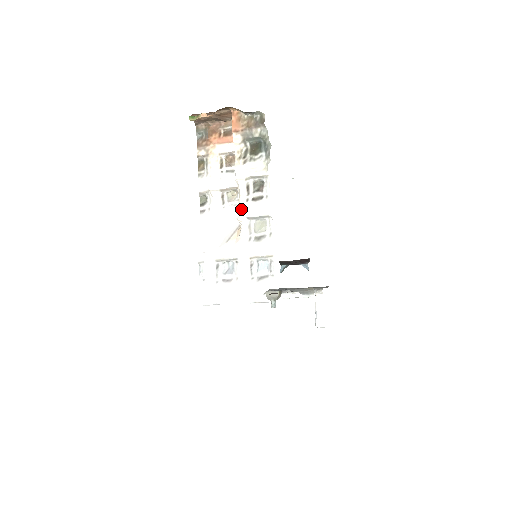
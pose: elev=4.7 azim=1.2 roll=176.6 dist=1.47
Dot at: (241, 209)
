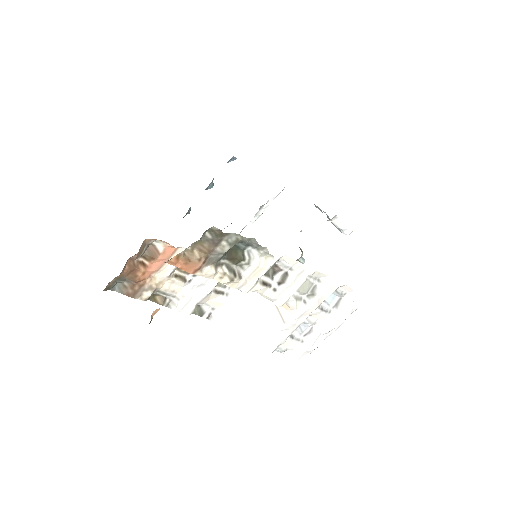
Dot at: (275, 300)
